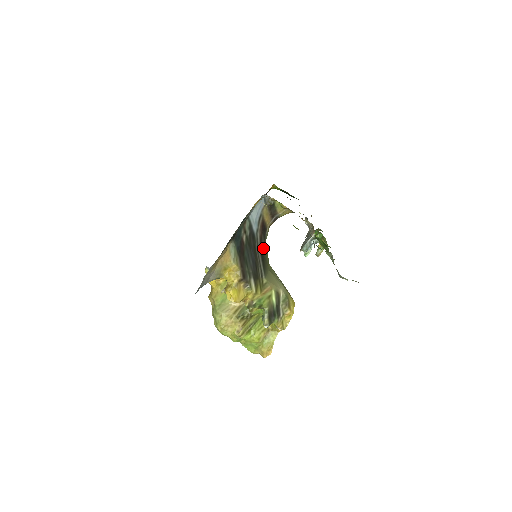
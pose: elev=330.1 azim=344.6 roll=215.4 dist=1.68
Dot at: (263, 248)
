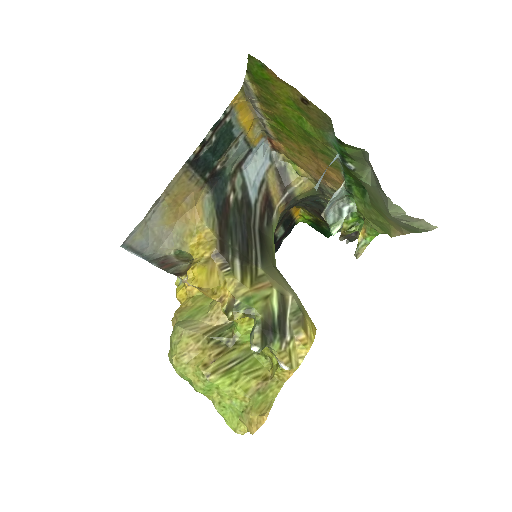
Dot at: (265, 233)
